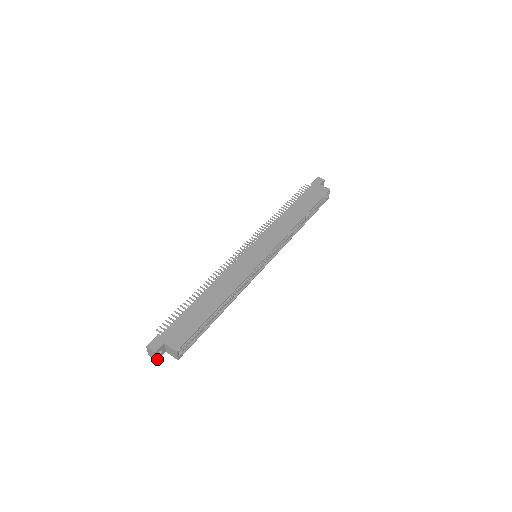
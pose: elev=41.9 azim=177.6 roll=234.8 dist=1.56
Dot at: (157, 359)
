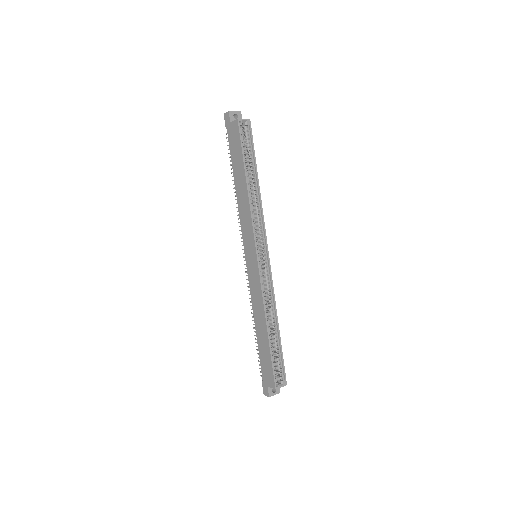
Dot at: (279, 392)
